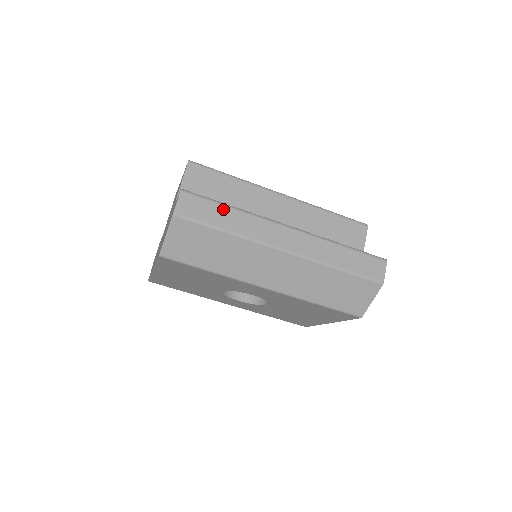
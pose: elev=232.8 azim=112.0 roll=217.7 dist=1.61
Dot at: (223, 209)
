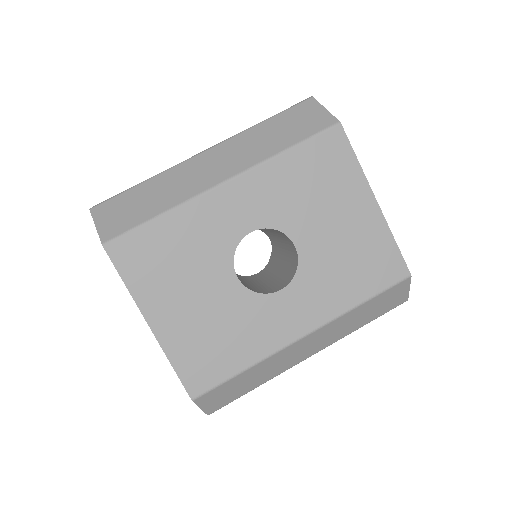
Dot at: occluded
